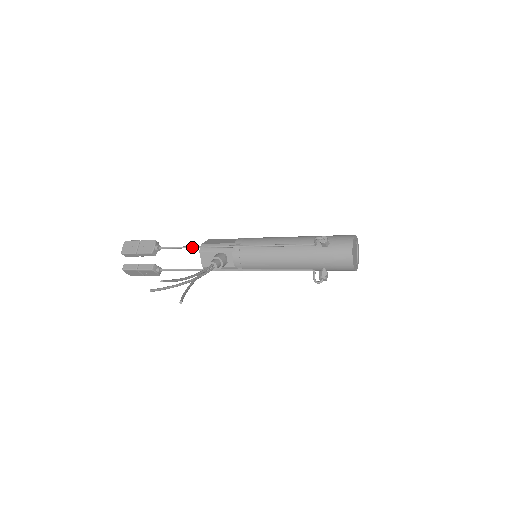
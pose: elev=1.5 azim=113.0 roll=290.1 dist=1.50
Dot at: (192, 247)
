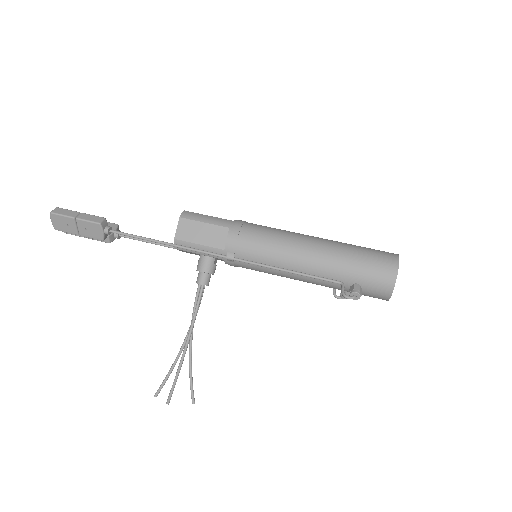
Dot at: occluded
